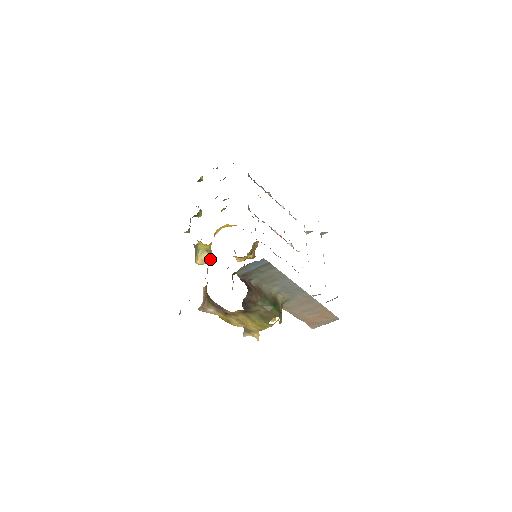
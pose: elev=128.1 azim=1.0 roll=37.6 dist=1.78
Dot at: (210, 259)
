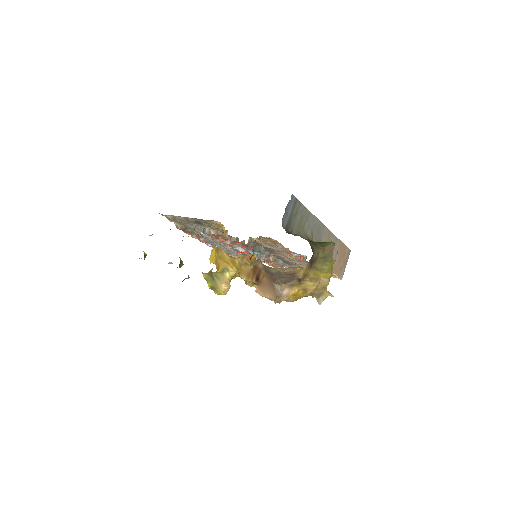
Dot at: (230, 279)
